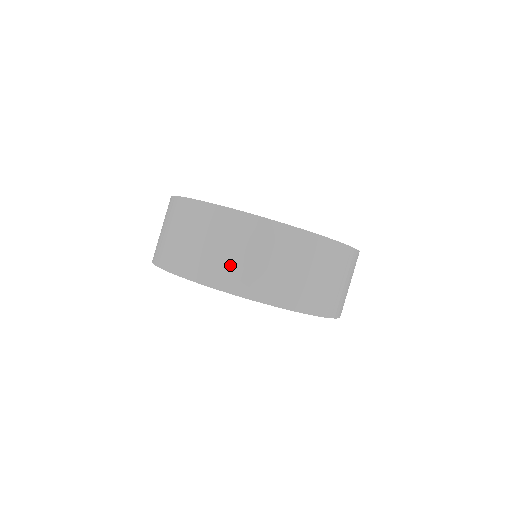
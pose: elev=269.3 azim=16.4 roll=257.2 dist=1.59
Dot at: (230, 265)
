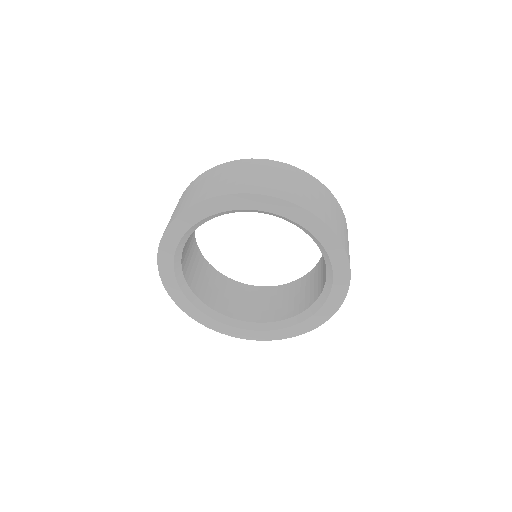
Dot at: (300, 193)
